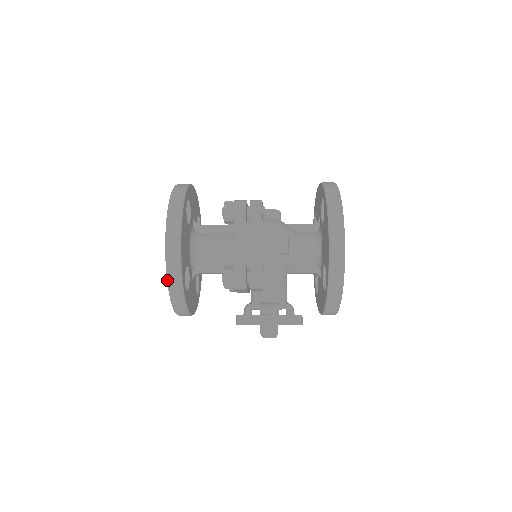
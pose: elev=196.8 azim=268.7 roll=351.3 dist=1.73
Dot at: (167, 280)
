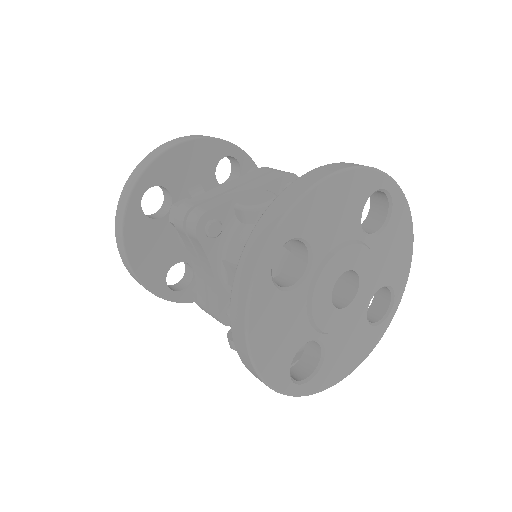
Dot at: occluded
